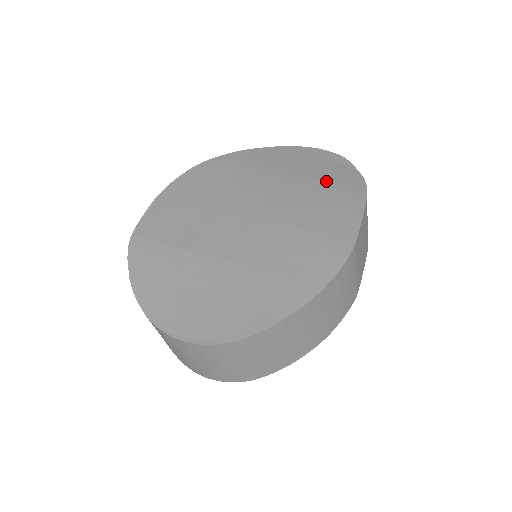
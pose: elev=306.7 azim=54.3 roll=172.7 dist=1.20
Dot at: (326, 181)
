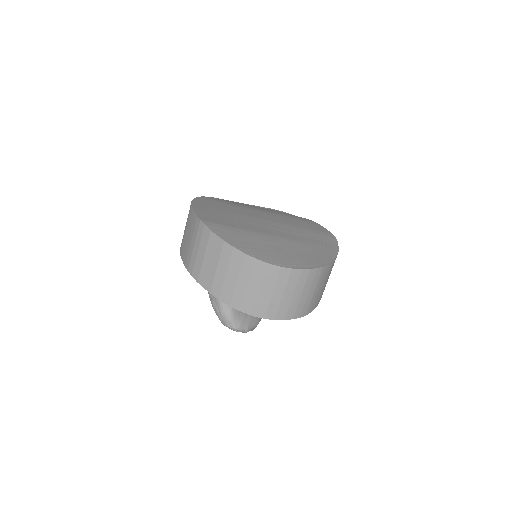
Dot at: (287, 215)
